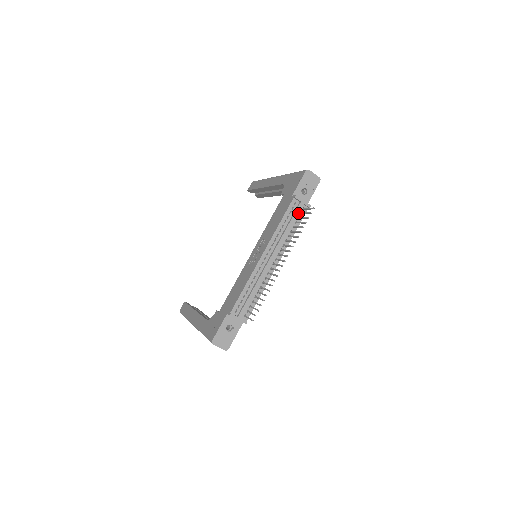
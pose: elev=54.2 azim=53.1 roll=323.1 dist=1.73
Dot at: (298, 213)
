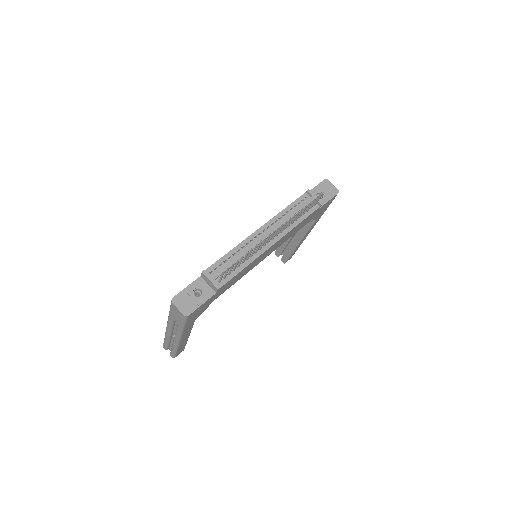
Dot at: occluded
